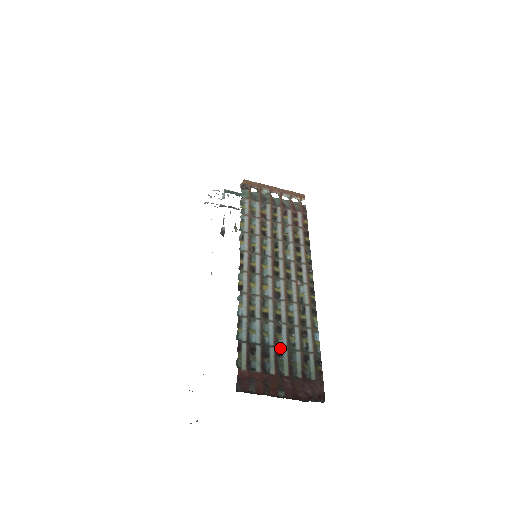
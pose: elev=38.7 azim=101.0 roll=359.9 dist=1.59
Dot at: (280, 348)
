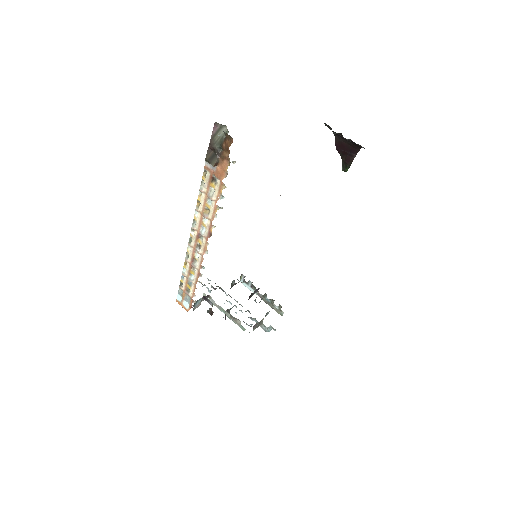
Dot at: occluded
